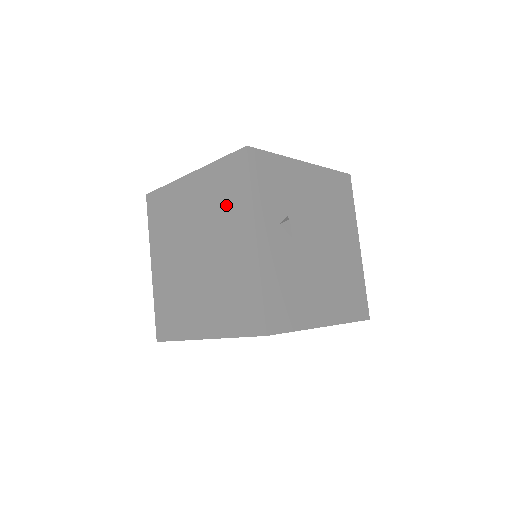
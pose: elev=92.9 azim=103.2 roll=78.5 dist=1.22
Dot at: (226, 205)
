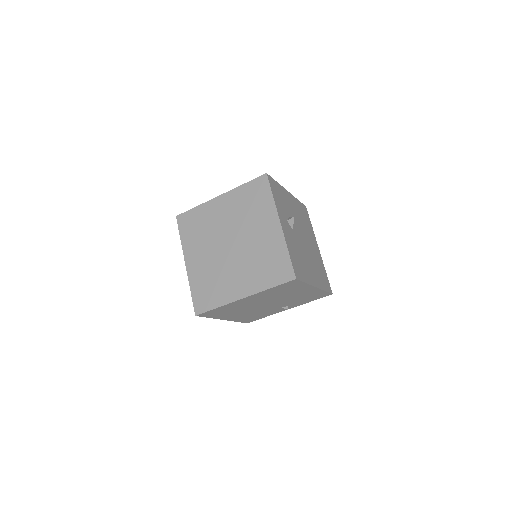
Dot at: (254, 209)
